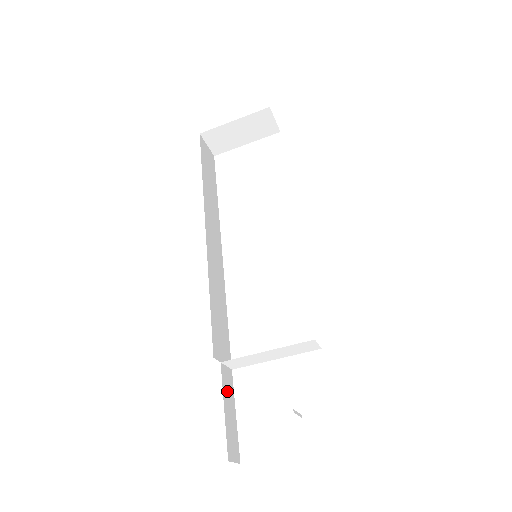
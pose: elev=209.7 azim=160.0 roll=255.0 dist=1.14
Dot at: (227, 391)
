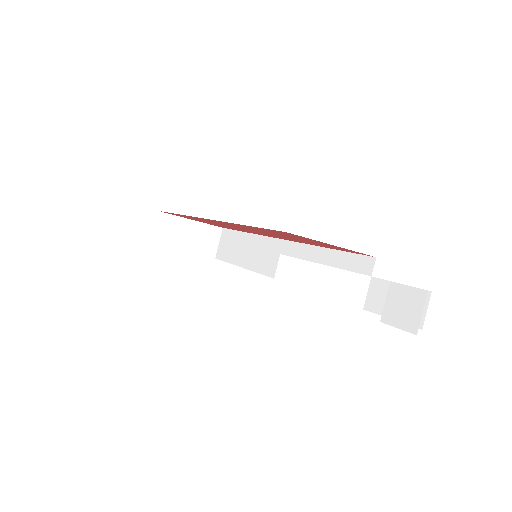
Dot at: occluded
